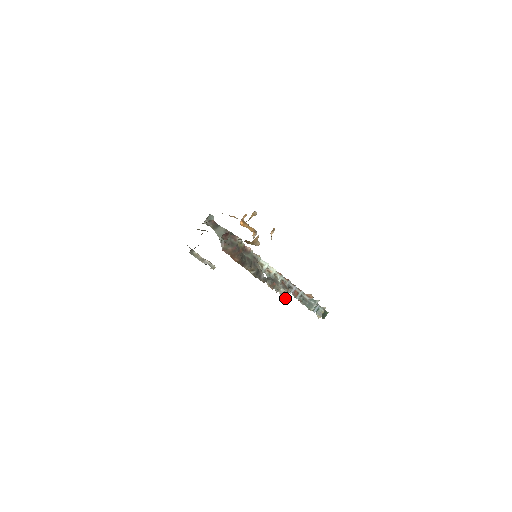
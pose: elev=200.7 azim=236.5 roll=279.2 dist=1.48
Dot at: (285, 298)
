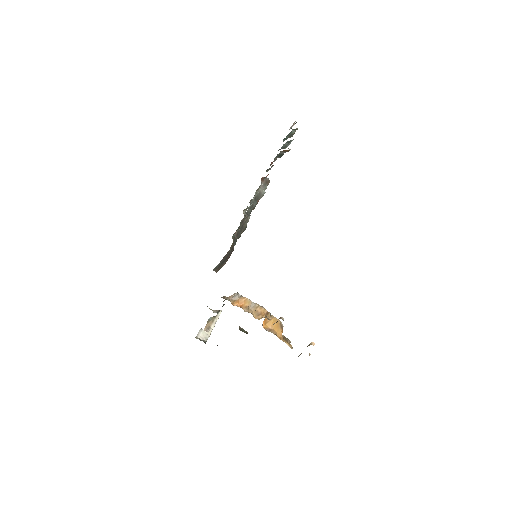
Dot at: occluded
